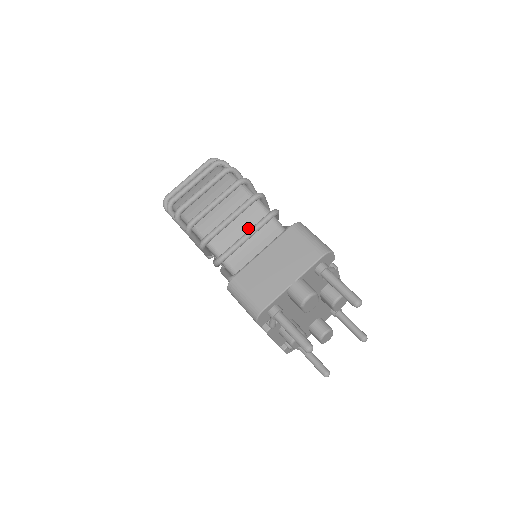
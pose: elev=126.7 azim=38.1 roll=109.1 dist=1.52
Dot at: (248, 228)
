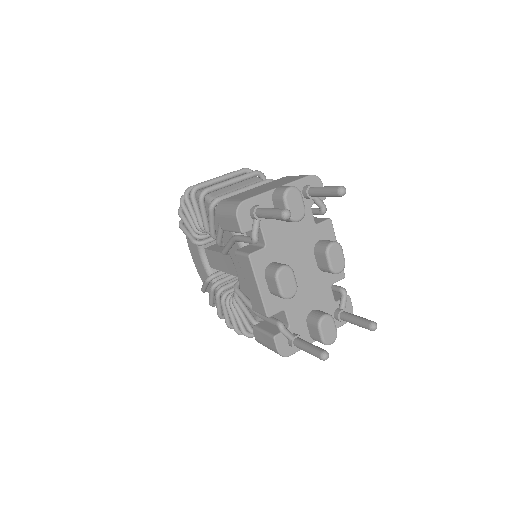
Dot at: occluded
